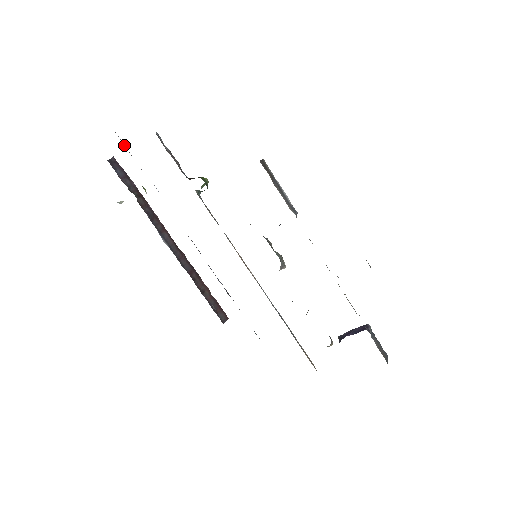
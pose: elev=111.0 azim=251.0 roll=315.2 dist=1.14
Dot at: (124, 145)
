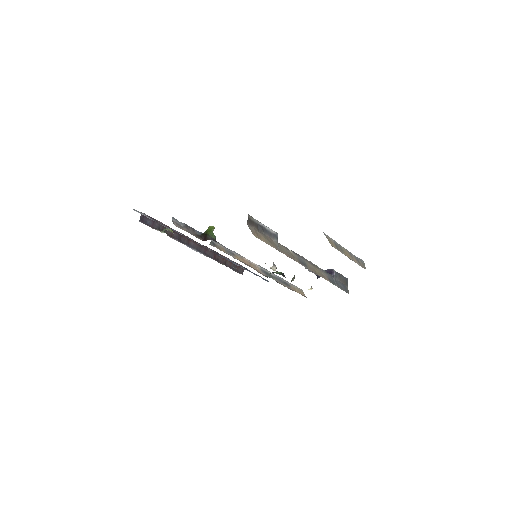
Dot at: (150, 218)
